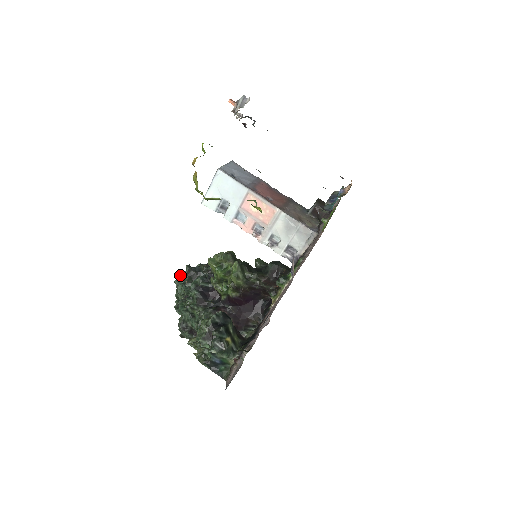
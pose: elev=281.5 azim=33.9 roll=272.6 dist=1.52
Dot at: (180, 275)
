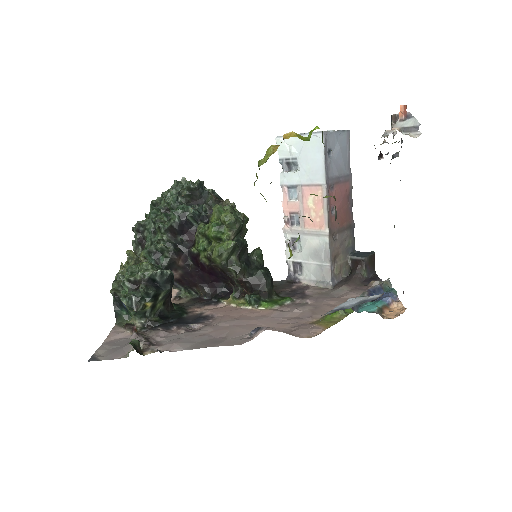
Dot at: (185, 181)
